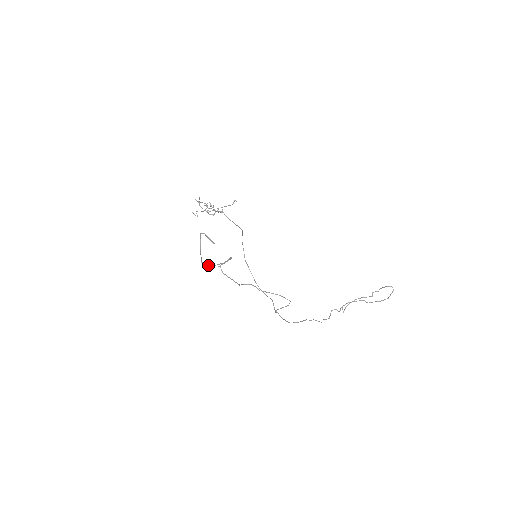
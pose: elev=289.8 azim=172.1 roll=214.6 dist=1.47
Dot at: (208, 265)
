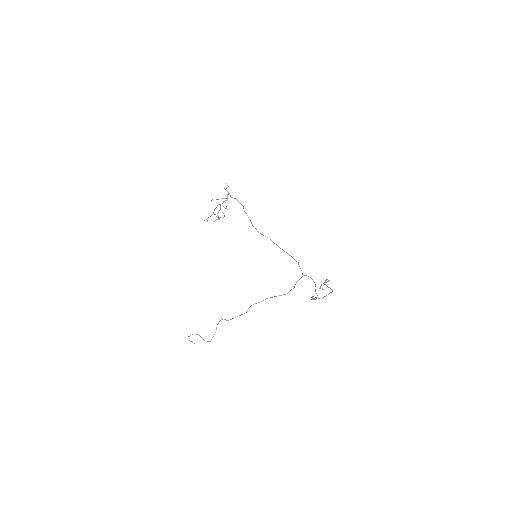
Dot at: (209, 341)
